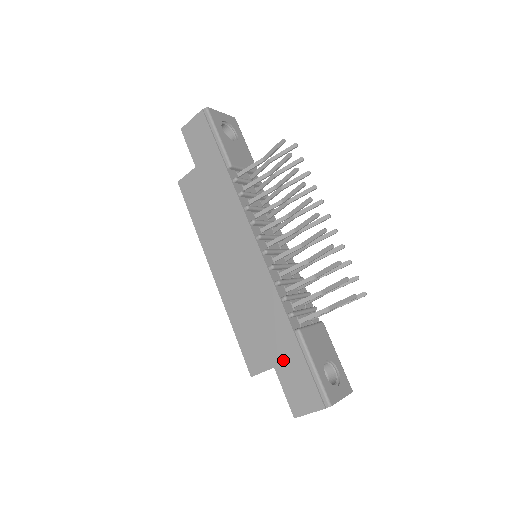
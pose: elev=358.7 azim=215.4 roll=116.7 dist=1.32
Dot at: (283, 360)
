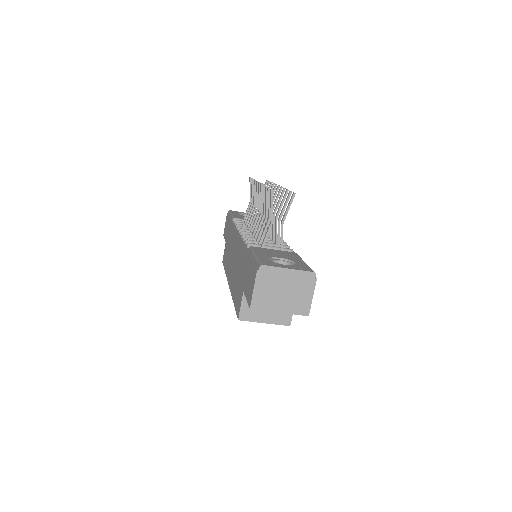
Dot at: (245, 277)
